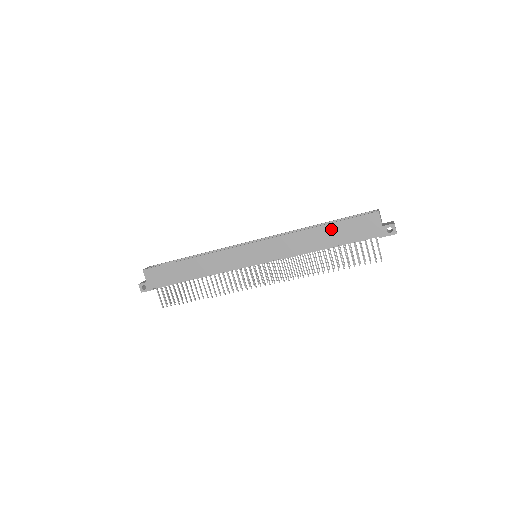
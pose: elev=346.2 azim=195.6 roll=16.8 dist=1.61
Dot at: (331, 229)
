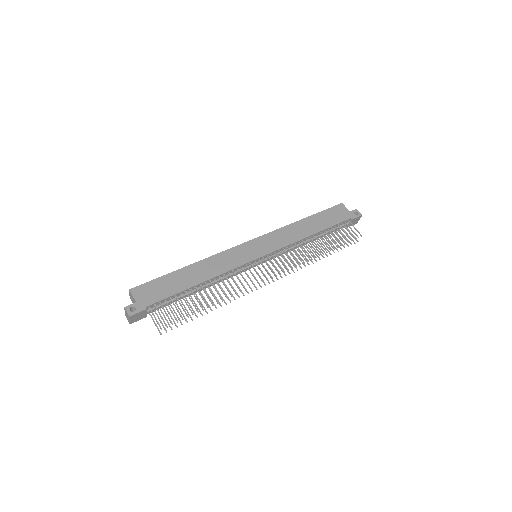
Dot at: (314, 219)
